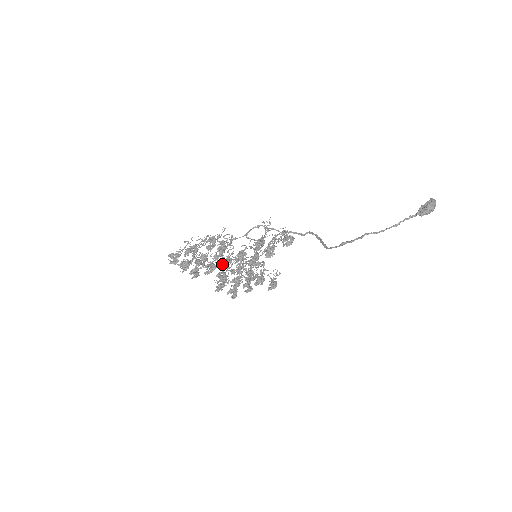
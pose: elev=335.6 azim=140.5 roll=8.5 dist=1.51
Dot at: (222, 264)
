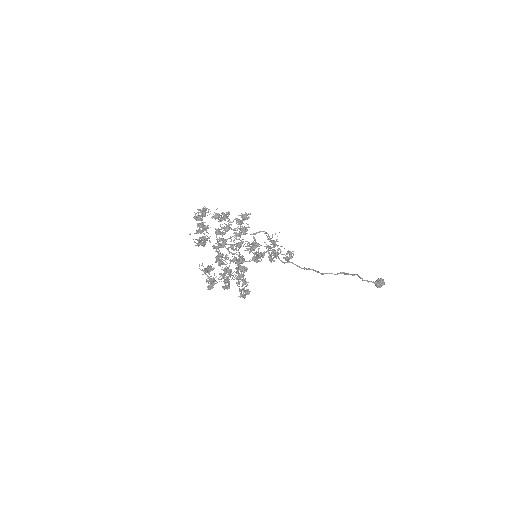
Dot at: (234, 245)
